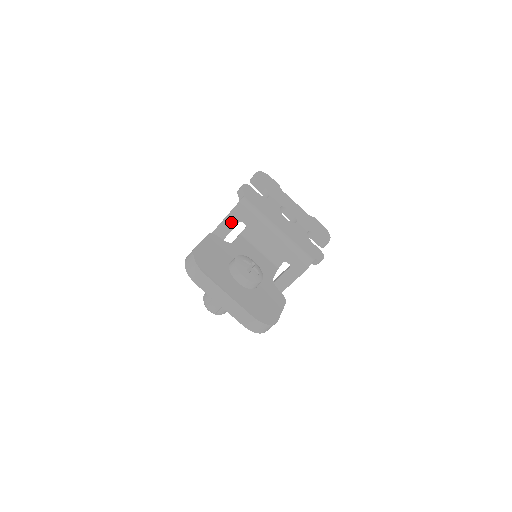
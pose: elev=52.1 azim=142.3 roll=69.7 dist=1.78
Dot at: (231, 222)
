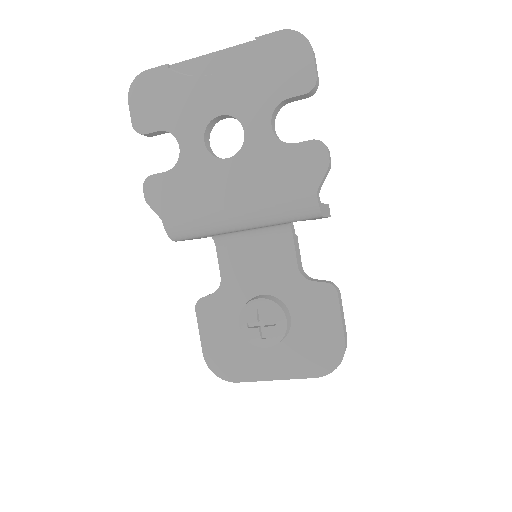
Dot at: occluded
